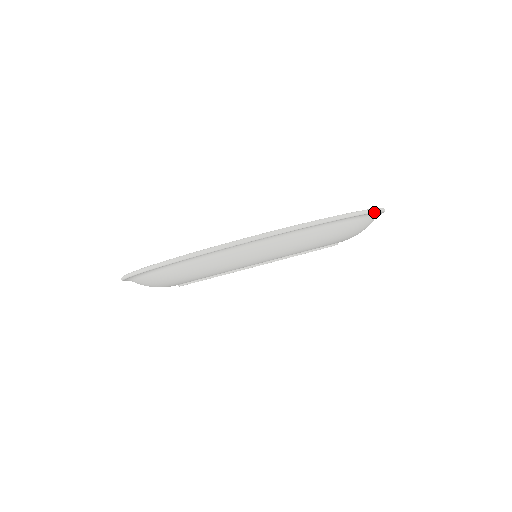
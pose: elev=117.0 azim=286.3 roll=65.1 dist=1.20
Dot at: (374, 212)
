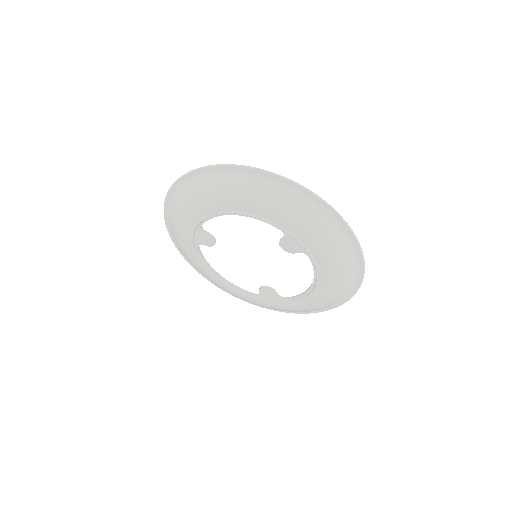
Dot at: (356, 240)
